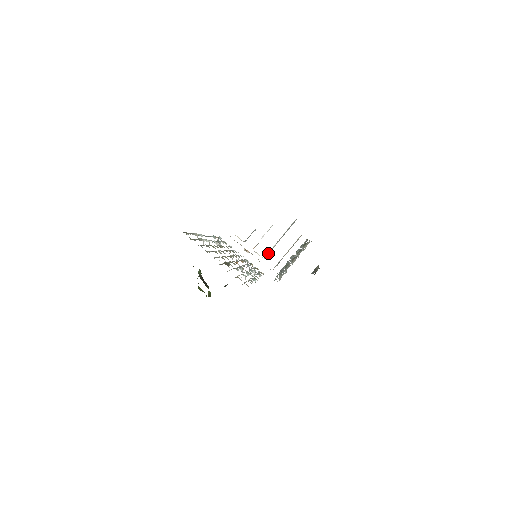
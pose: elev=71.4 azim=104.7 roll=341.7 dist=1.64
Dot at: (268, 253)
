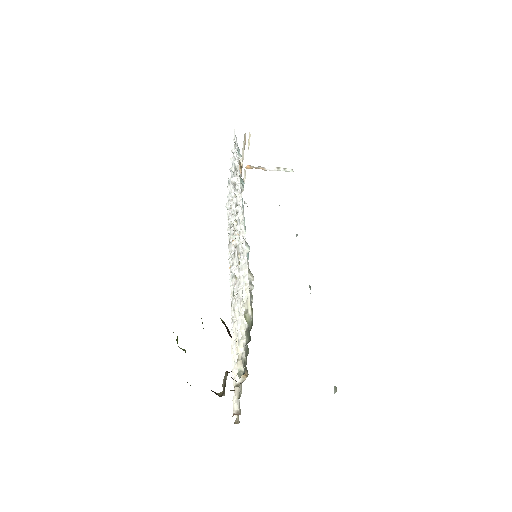
Dot at: occluded
